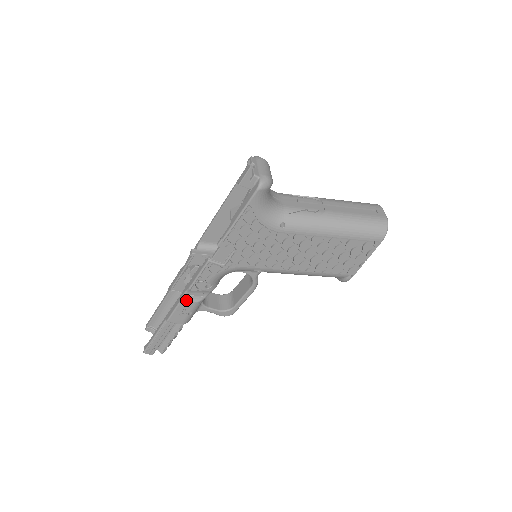
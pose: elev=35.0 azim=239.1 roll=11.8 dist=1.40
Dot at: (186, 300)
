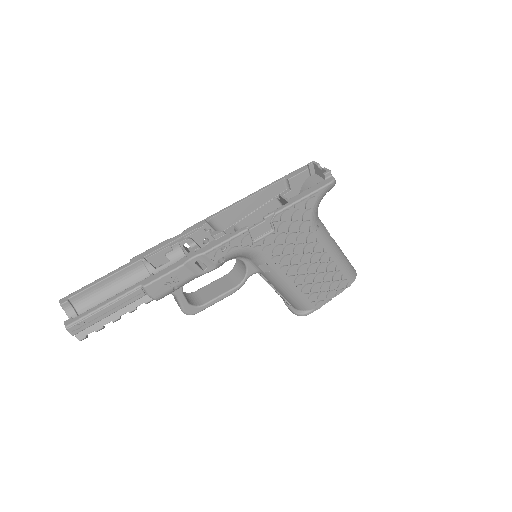
Dot at: (188, 266)
